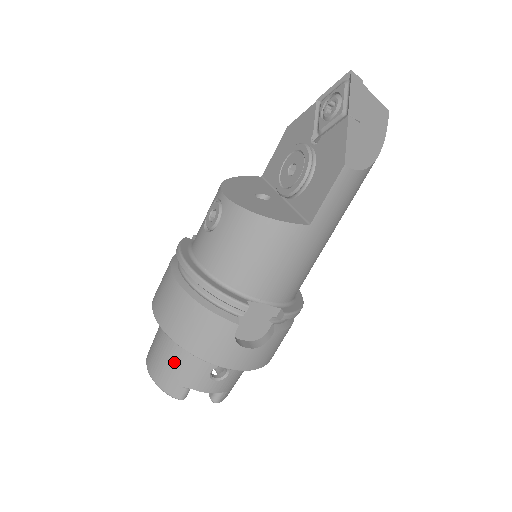
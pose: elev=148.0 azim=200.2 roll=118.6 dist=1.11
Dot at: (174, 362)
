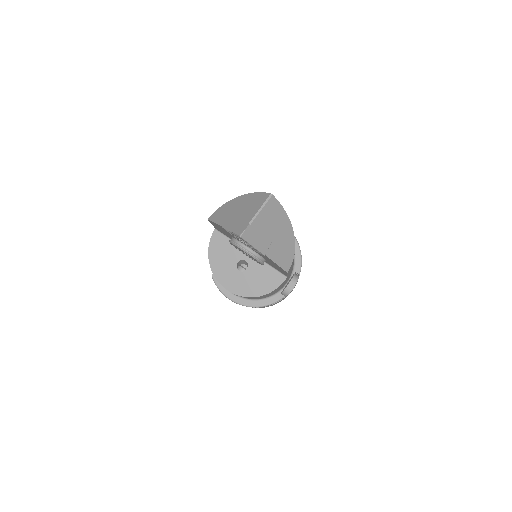
Dot at: occluded
